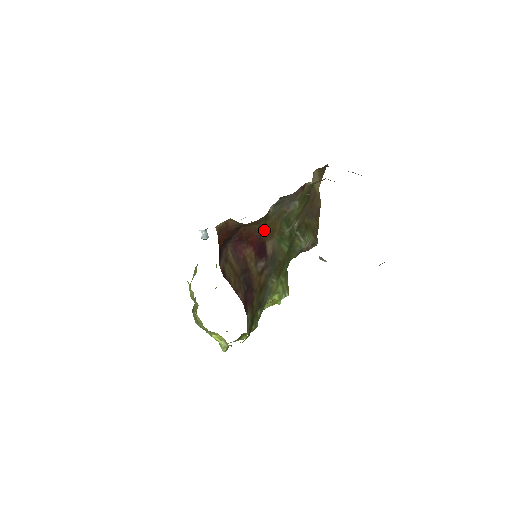
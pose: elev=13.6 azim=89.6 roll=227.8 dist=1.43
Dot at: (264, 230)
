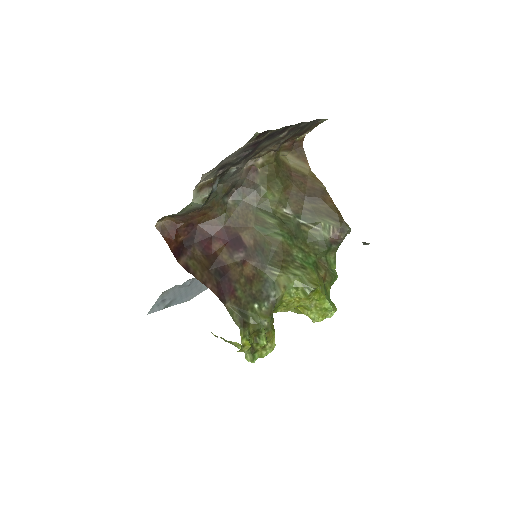
Dot at: (231, 223)
